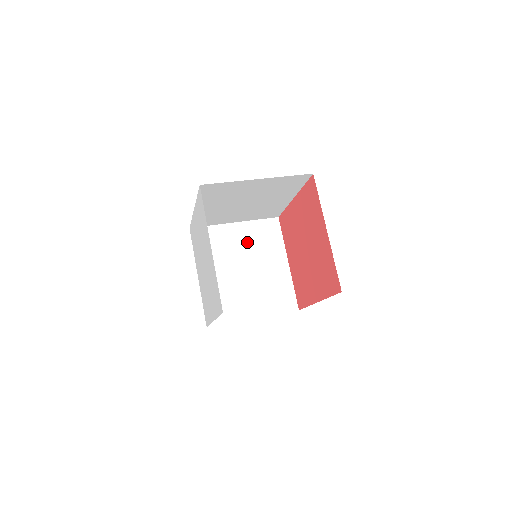
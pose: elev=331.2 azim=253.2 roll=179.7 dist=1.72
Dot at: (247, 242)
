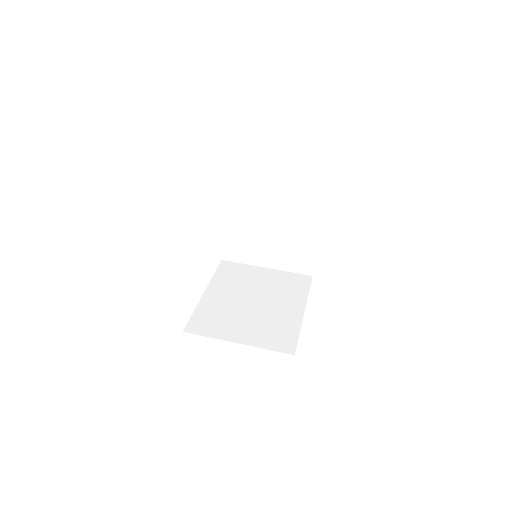
Dot at: (280, 200)
